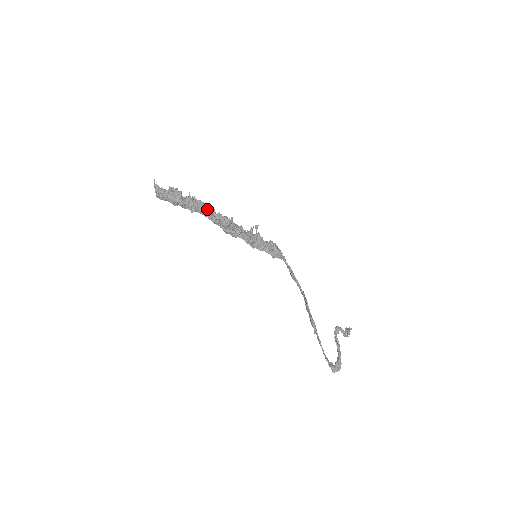
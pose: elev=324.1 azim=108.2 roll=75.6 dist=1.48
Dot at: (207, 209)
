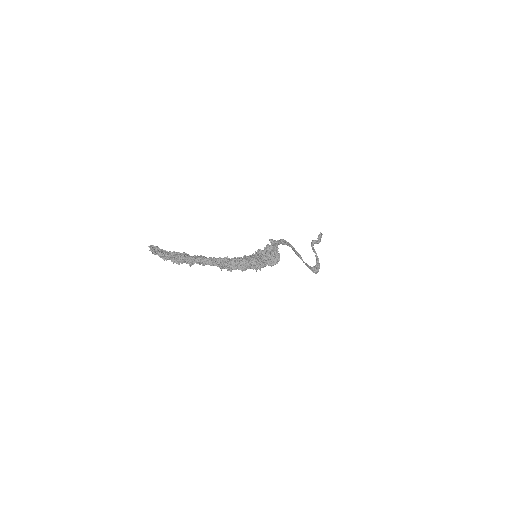
Dot at: (215, 262)
